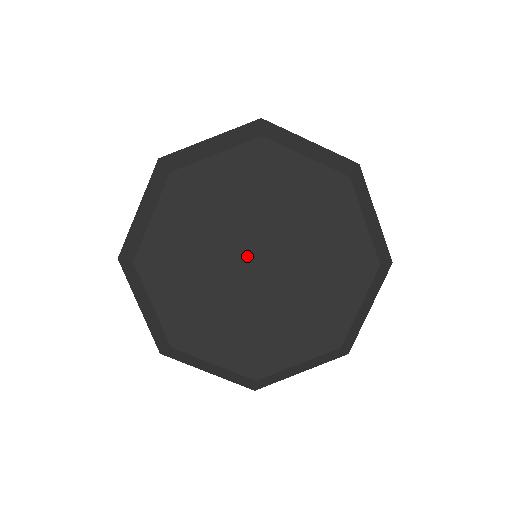
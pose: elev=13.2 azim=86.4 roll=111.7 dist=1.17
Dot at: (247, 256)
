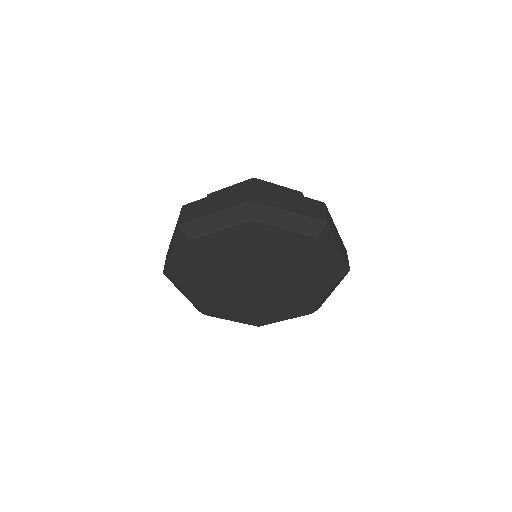
Dot at: (247, 278)
